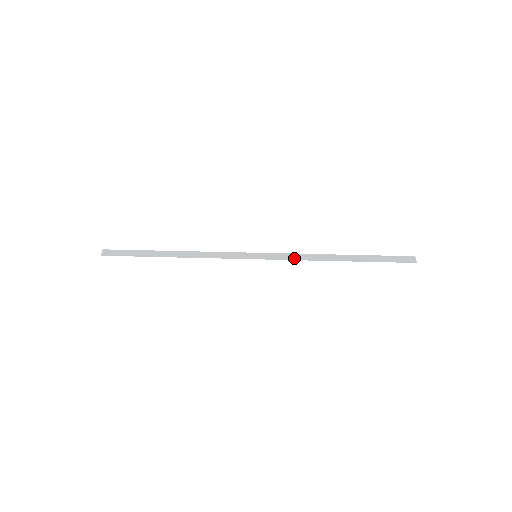
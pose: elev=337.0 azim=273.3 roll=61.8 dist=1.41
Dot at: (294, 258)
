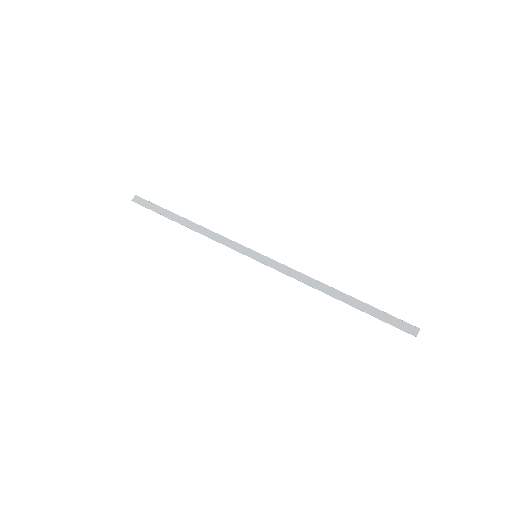
Dot at: (290, 274)
